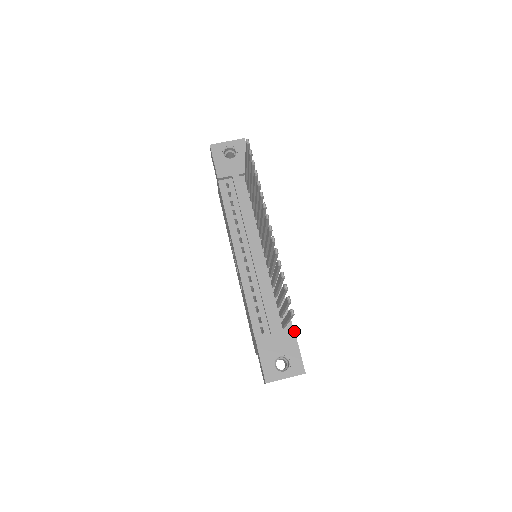
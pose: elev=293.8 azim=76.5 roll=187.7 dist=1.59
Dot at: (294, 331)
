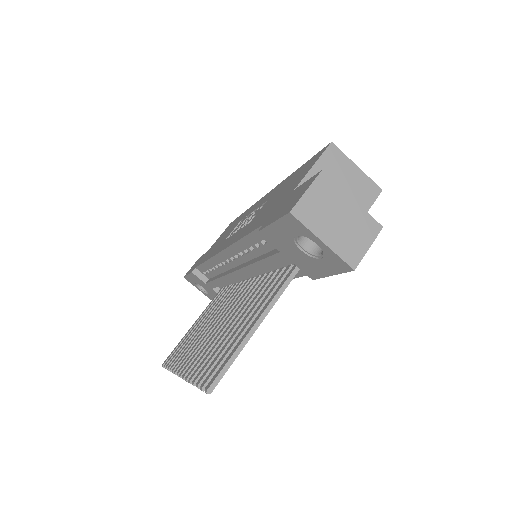
Dot at: occluded
